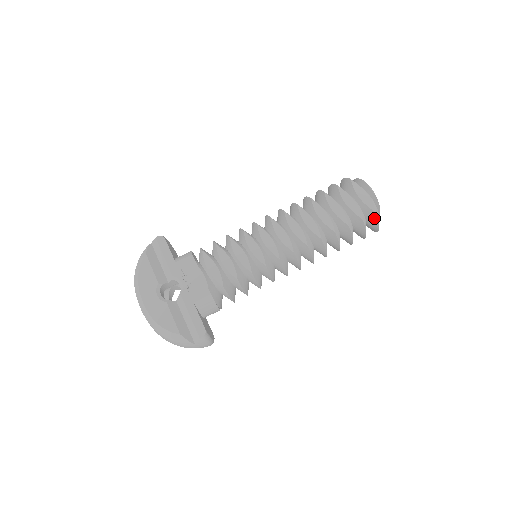
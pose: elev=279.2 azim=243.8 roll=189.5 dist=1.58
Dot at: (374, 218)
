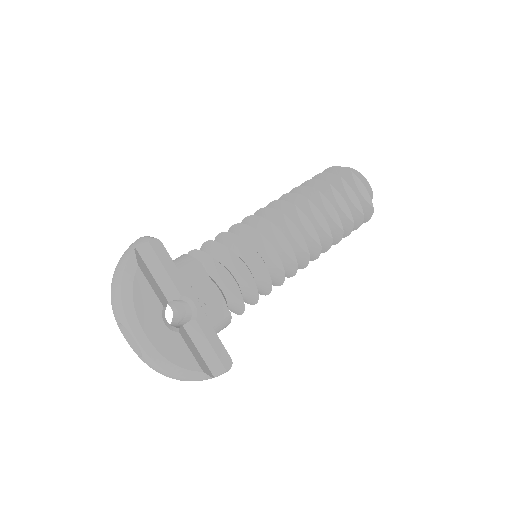
Dot at: (368, 213)
